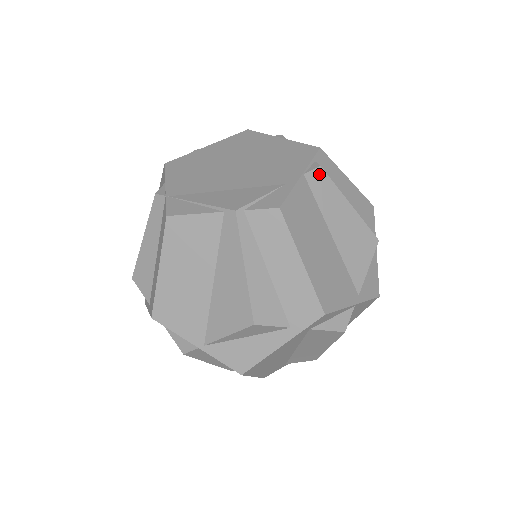
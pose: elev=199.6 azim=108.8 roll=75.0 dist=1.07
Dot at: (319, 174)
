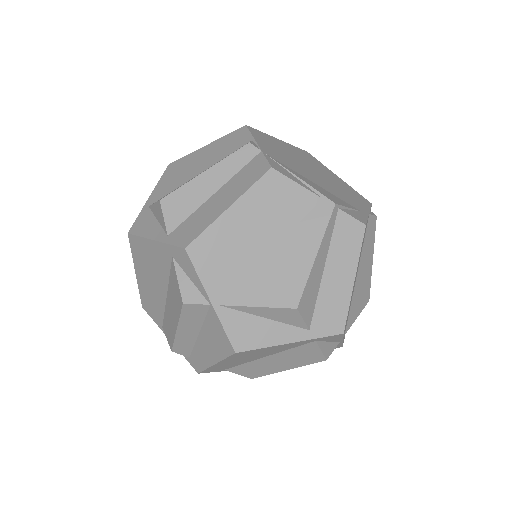
Dot at: (374, 222)
